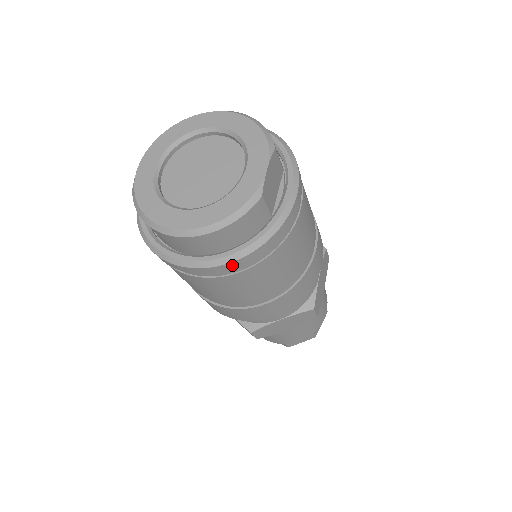
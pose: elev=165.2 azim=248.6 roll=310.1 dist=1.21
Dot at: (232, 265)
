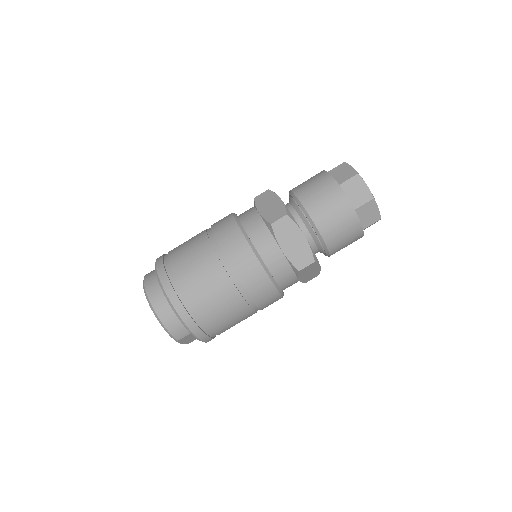
Dot at: occluded
